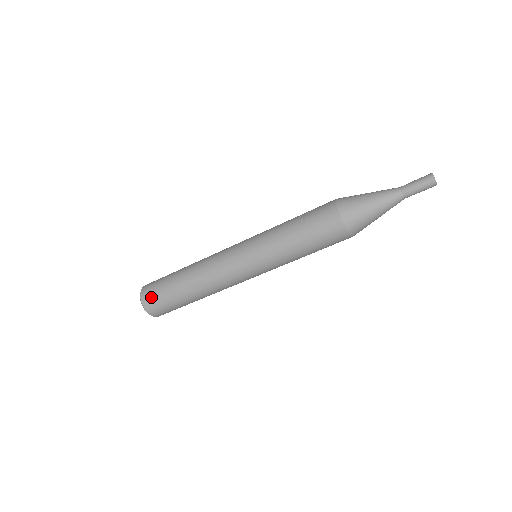
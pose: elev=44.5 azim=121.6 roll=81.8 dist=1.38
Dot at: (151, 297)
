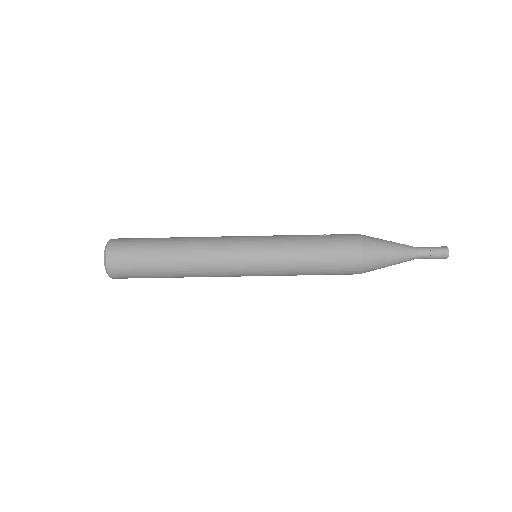
Dot at: (123, 245)
